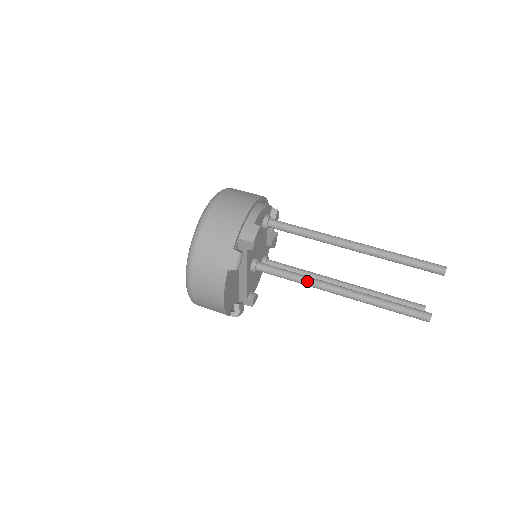
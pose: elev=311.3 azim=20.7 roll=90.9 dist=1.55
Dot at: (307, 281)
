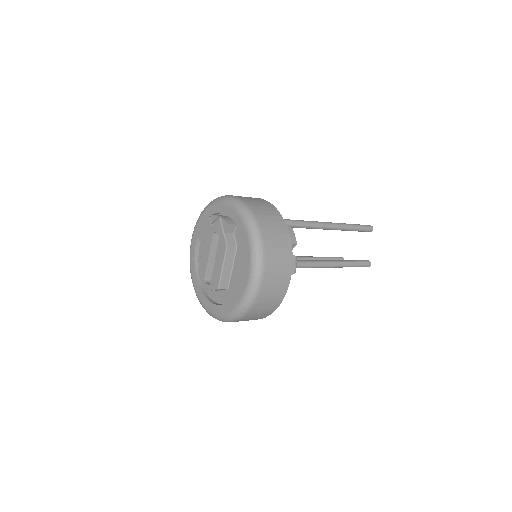
Dot at: (304, 264)
